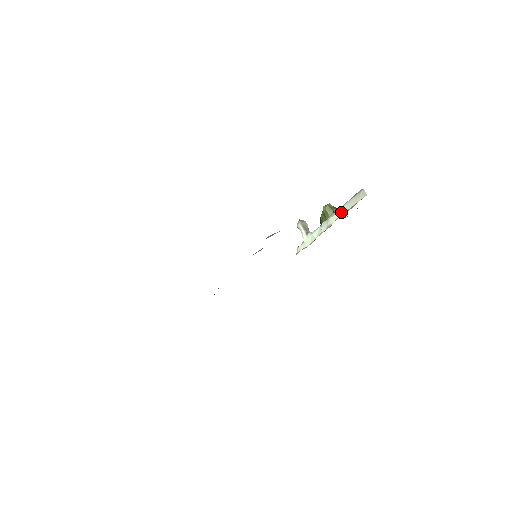
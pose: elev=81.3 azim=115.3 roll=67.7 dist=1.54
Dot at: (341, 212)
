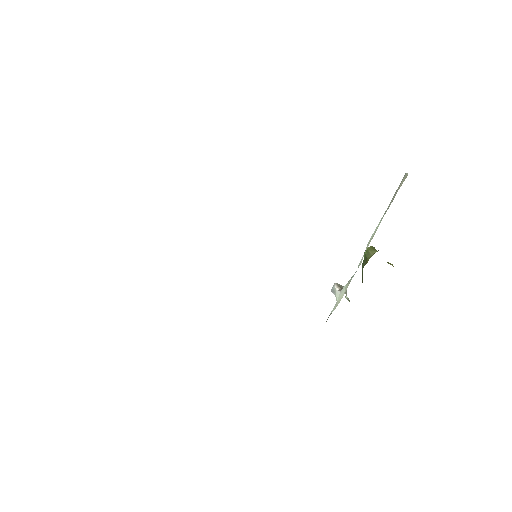
Dot at: (380, 221)
